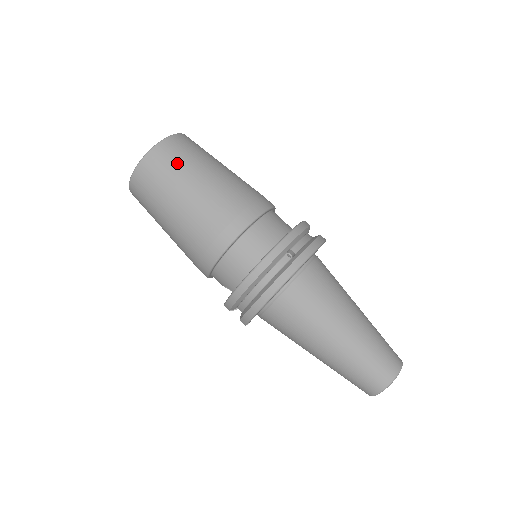
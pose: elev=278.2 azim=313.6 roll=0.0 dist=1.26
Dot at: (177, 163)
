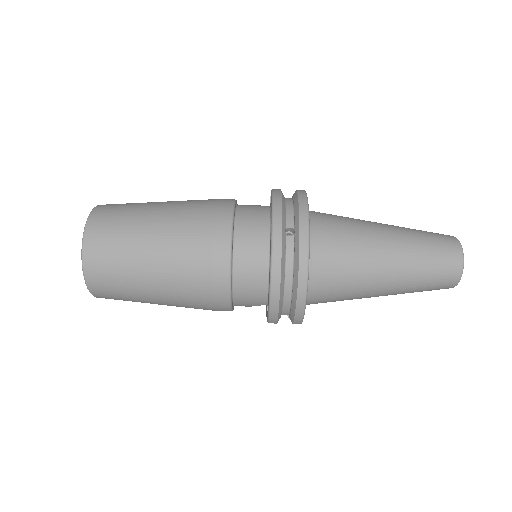
Dot at: (117, 239)
